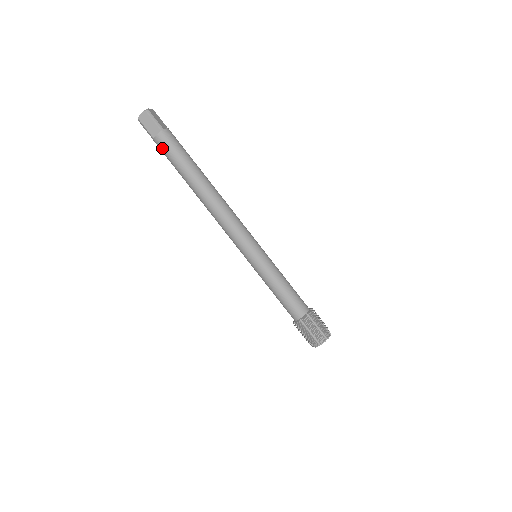
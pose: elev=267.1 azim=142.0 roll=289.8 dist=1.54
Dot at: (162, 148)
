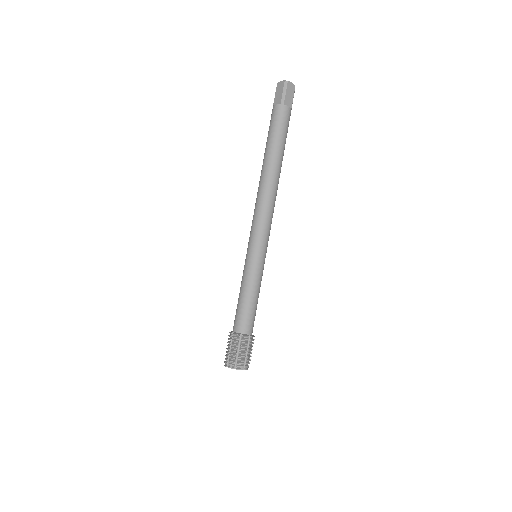
Dot at: (271, 118)
